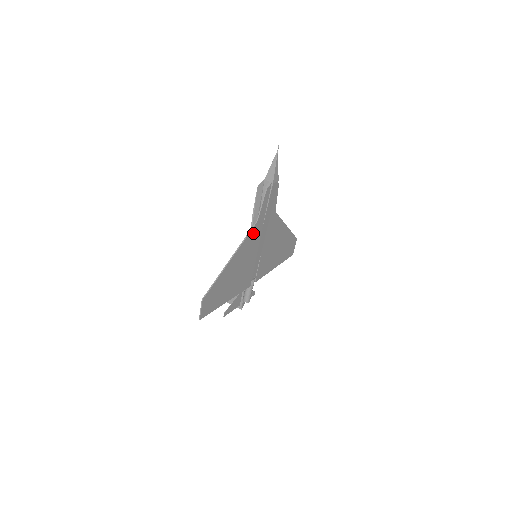
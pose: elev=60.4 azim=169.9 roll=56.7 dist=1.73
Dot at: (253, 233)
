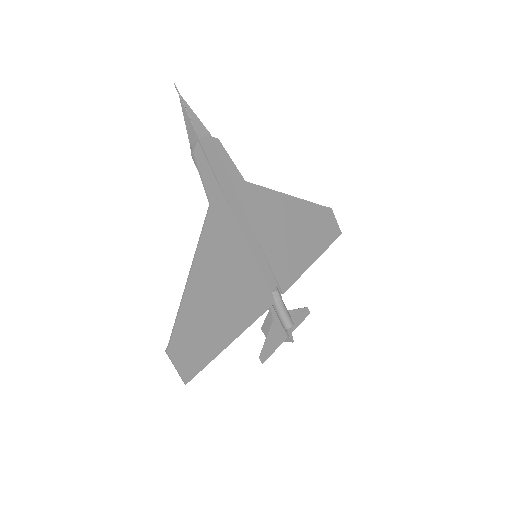
Dot at: (214, 223)
